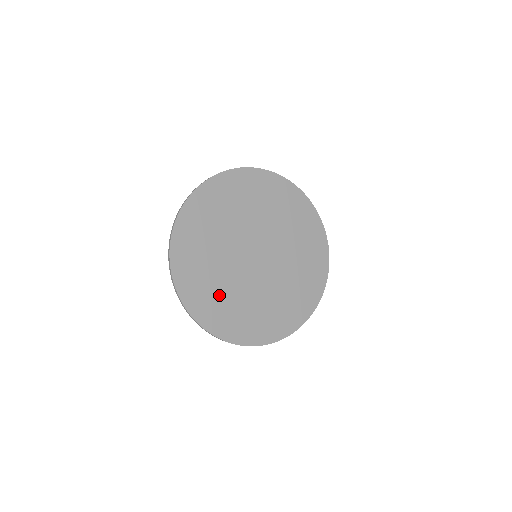
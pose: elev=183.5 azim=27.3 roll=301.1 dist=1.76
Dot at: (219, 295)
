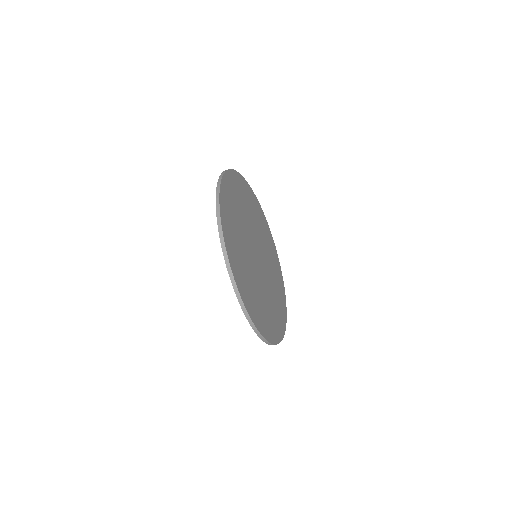
Dot at: (235, 214)
